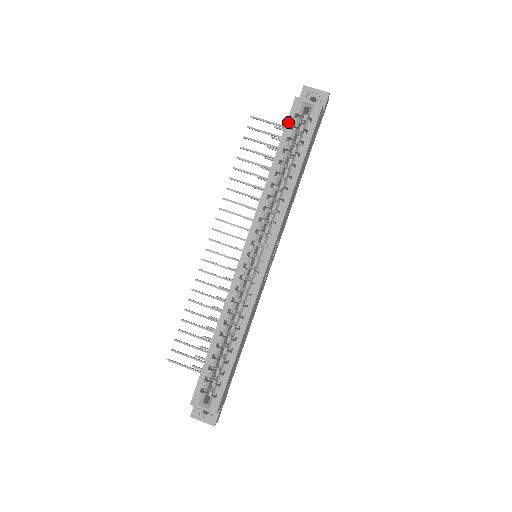
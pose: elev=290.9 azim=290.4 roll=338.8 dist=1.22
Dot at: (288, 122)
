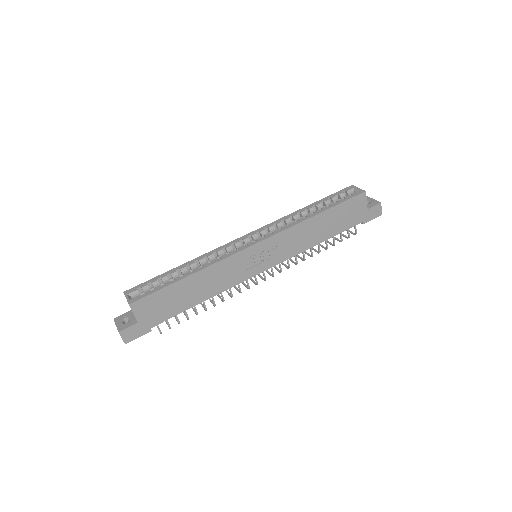
Dot at: (337, 192)
